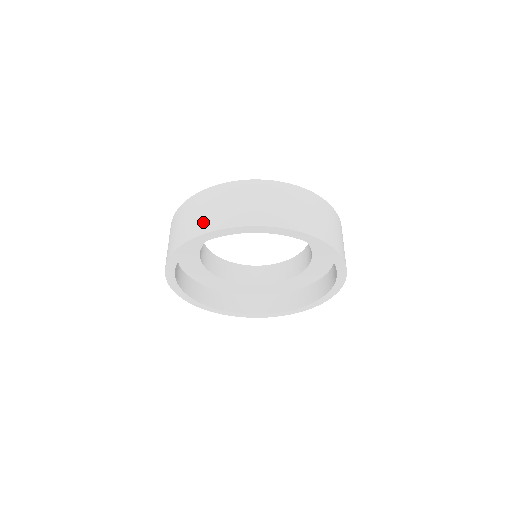
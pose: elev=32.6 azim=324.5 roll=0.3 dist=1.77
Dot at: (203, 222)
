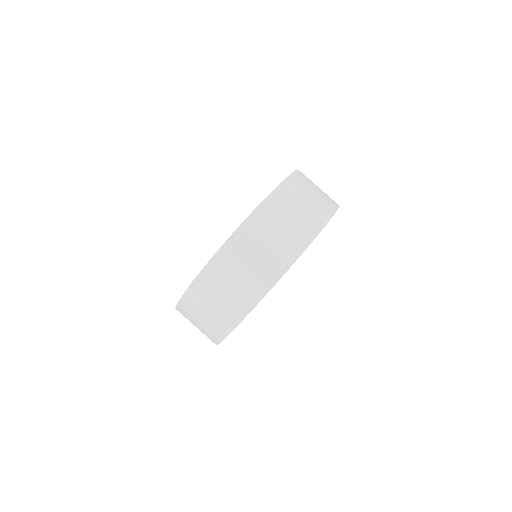
Dot at: (244, 294)
